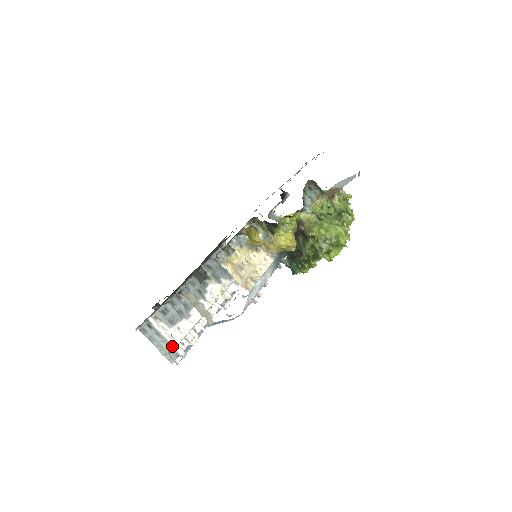
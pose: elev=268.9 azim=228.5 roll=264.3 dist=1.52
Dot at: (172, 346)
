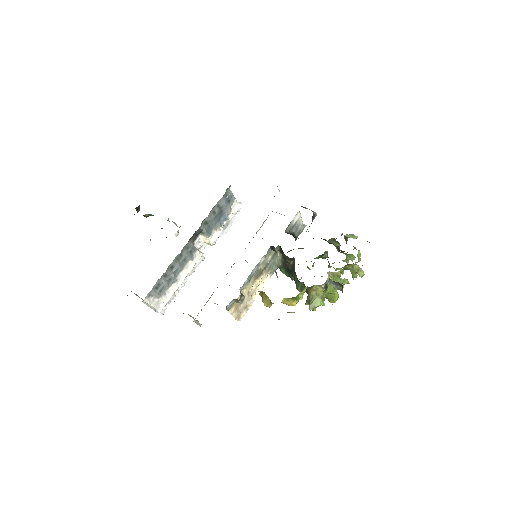
Dot at: (157, 311)
